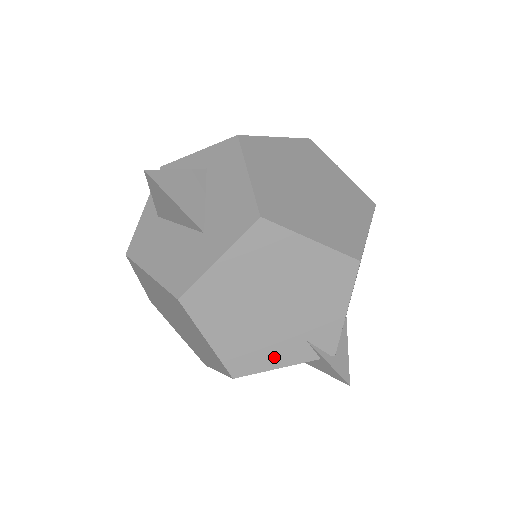
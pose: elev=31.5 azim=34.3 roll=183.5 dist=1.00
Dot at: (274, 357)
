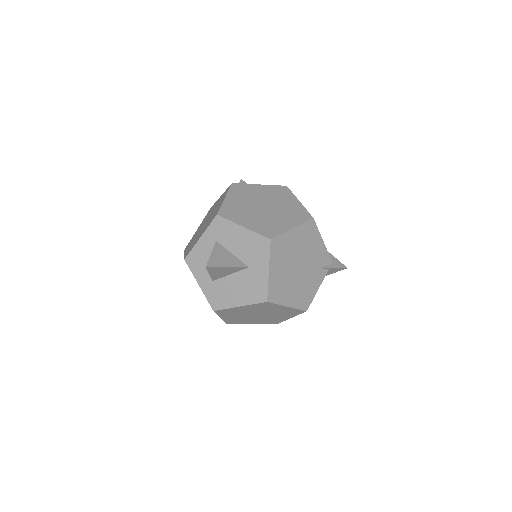
Dot at: (314, 287)
